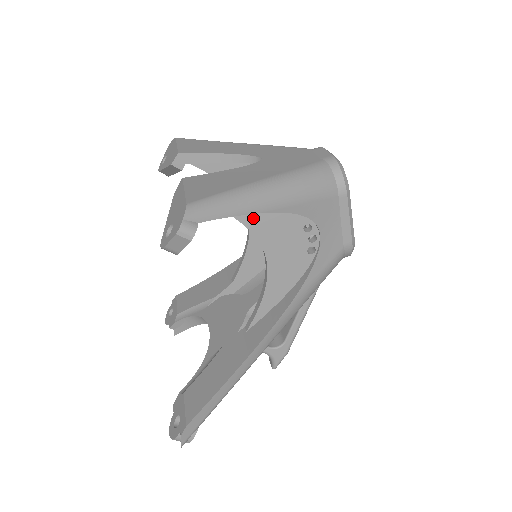
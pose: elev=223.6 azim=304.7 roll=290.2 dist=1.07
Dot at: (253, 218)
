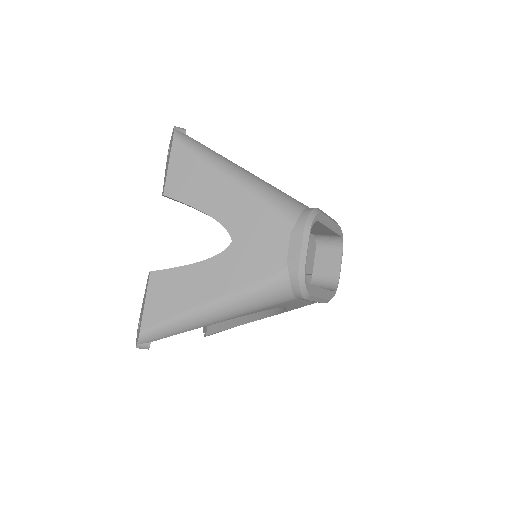
Dot at: occluded
